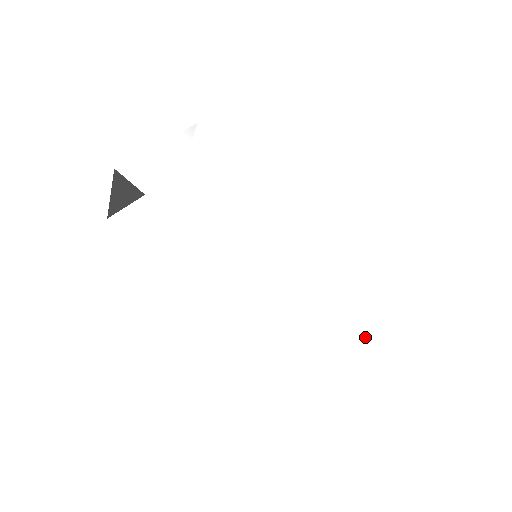
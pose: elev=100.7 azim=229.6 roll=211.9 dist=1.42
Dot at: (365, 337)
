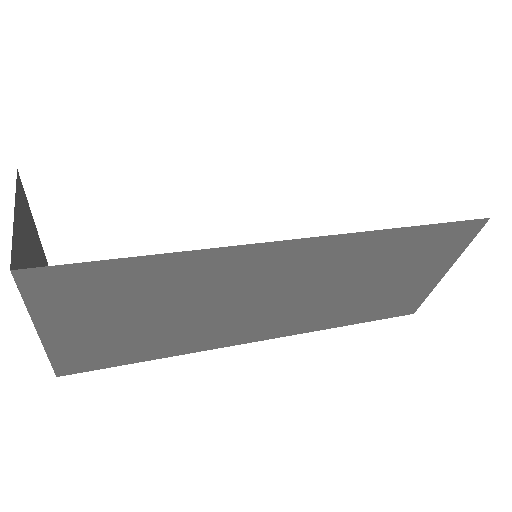
Dot at: occluded
